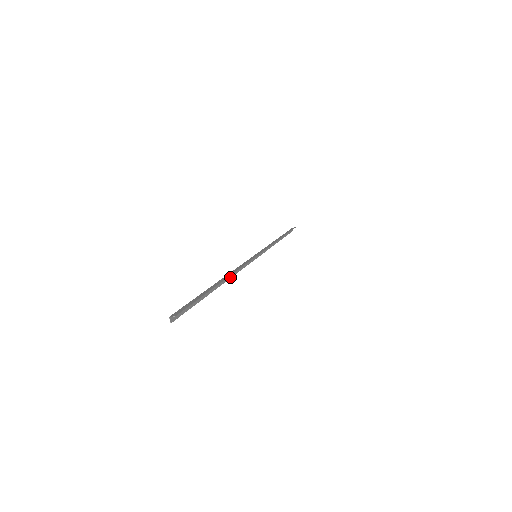
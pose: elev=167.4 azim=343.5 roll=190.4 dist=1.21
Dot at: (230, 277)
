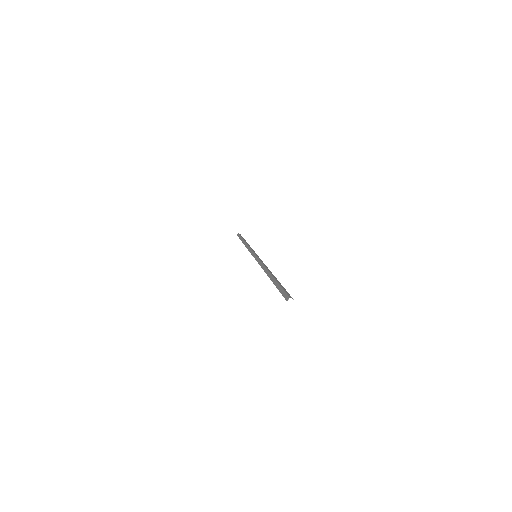
Dot at: (265, 271)
